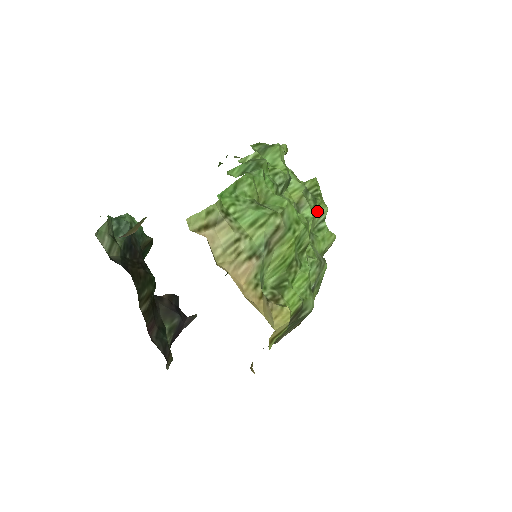
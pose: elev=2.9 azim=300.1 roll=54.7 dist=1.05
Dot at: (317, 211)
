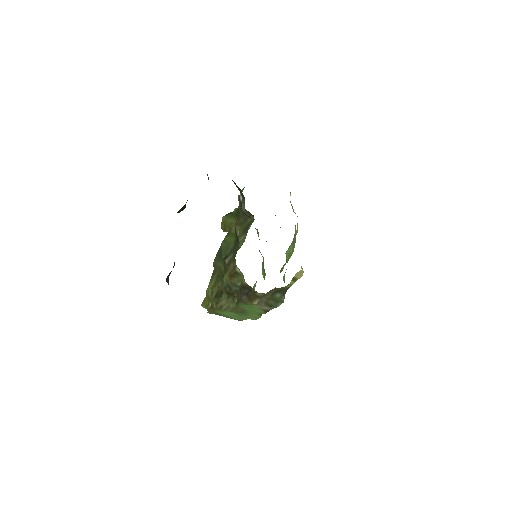
Dot at: occluded
